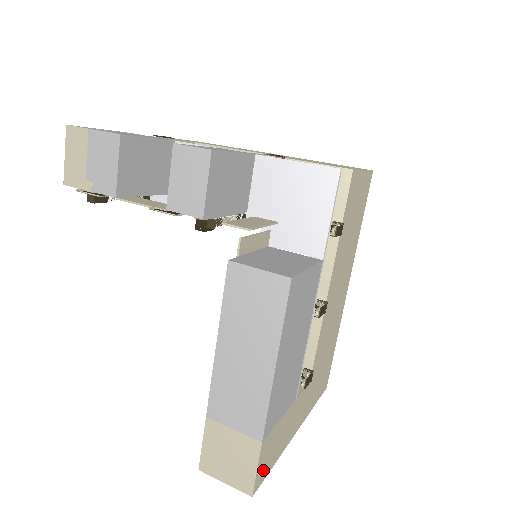
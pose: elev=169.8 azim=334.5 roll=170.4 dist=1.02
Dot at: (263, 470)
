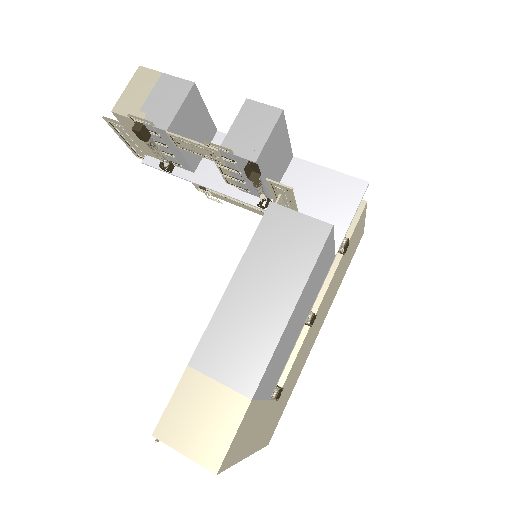
Dot at: (232, 451)
